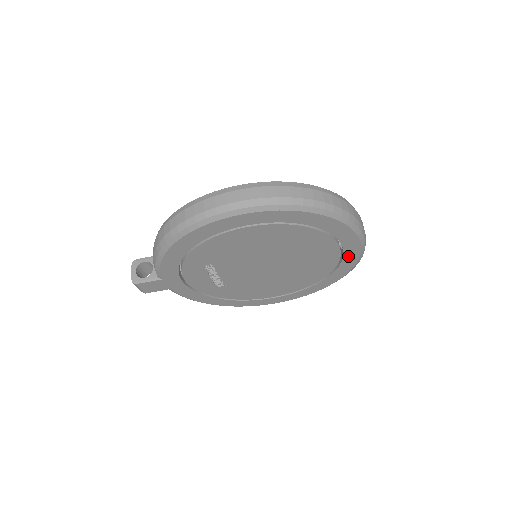
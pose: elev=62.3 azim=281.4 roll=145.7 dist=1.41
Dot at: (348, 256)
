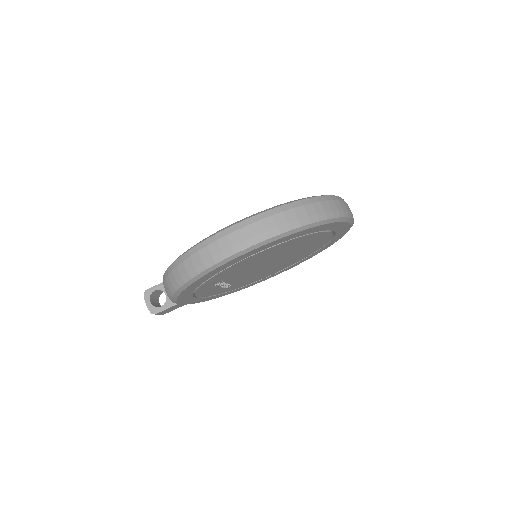
Dot at: (339, 233)
